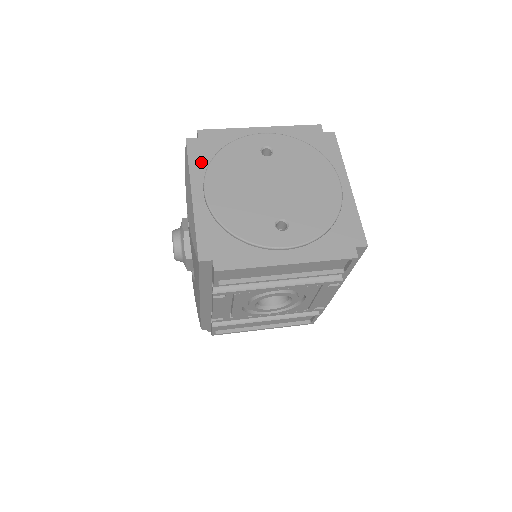
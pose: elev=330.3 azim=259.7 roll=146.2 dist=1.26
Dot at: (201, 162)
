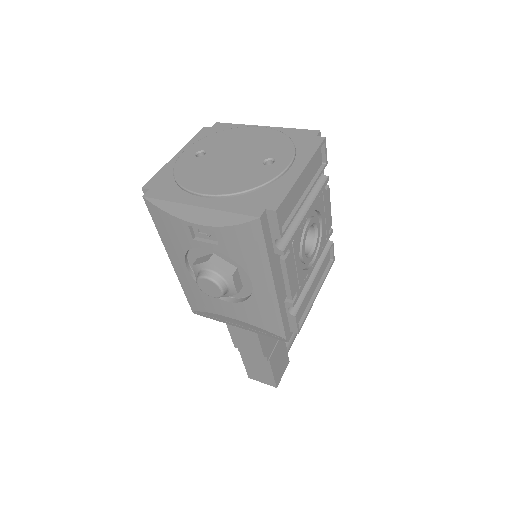
Dot at: (172, 193)
